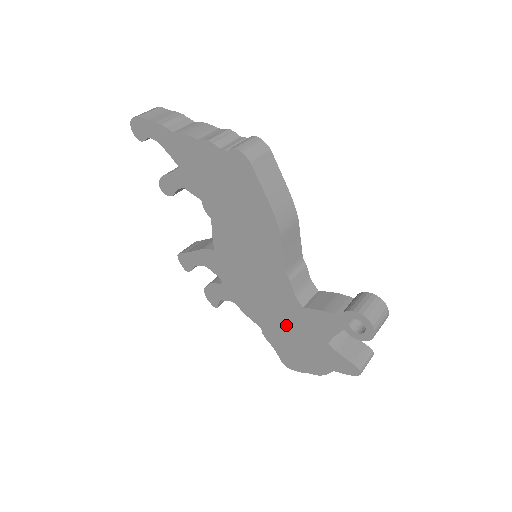
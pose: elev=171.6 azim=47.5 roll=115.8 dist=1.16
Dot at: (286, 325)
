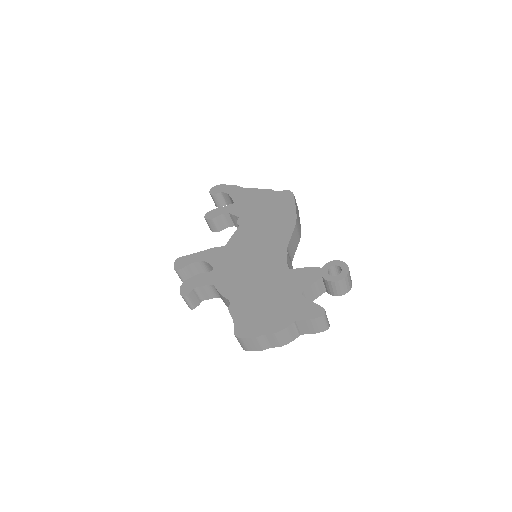
Dot at: (263, 290)
